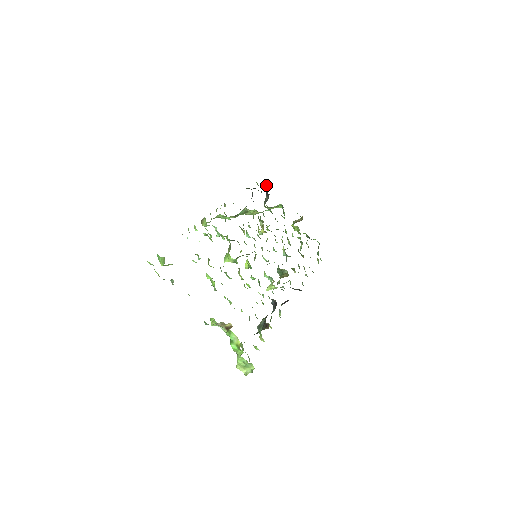
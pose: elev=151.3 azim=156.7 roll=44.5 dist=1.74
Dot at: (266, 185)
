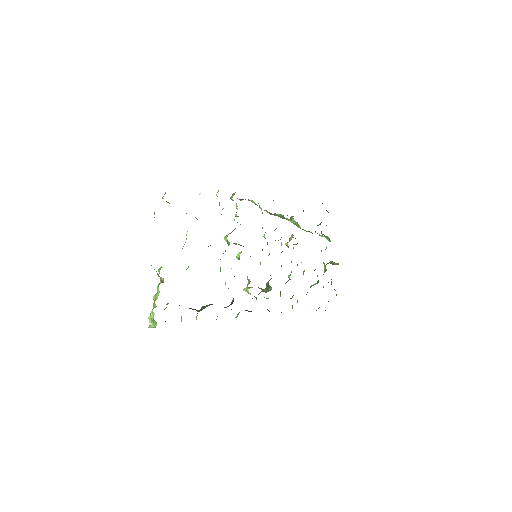
Dot at: occluded
